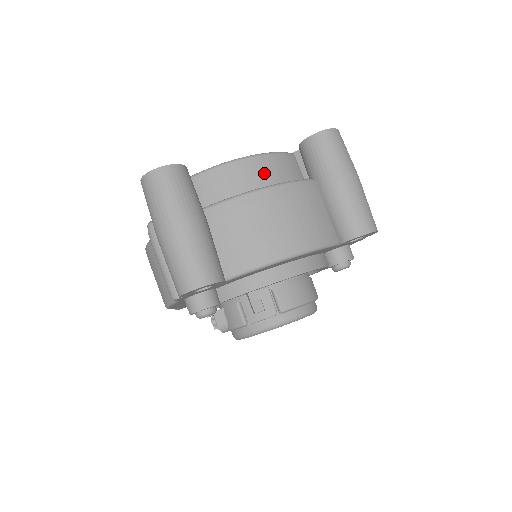
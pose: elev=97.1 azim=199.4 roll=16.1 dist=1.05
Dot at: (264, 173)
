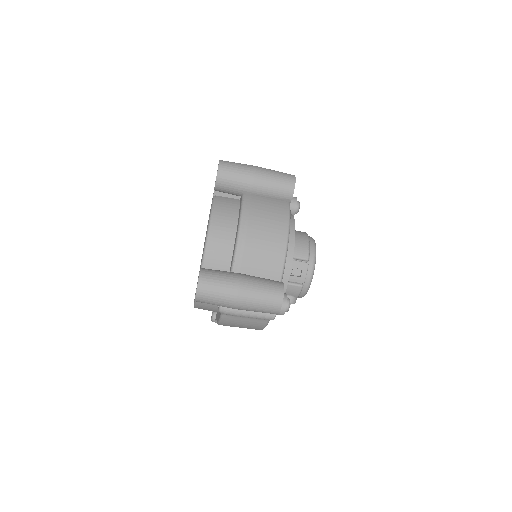
Dot at: (225, 222)
